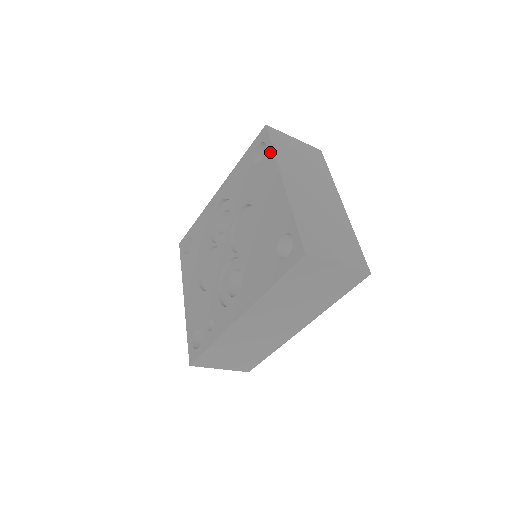
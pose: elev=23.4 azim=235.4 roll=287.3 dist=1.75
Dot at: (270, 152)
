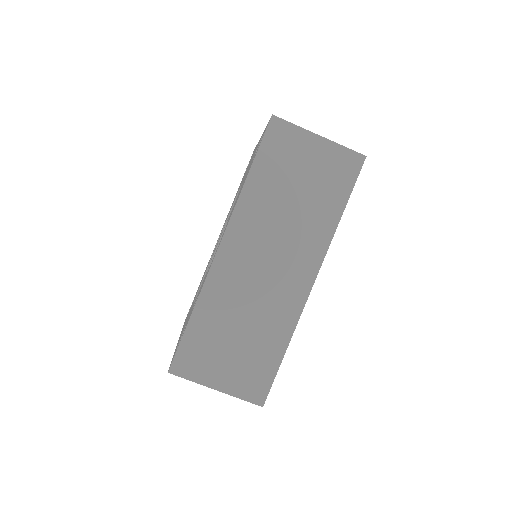
Dot at: occluded
